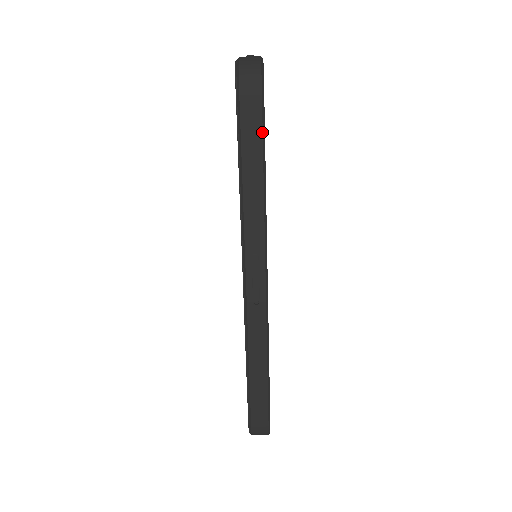
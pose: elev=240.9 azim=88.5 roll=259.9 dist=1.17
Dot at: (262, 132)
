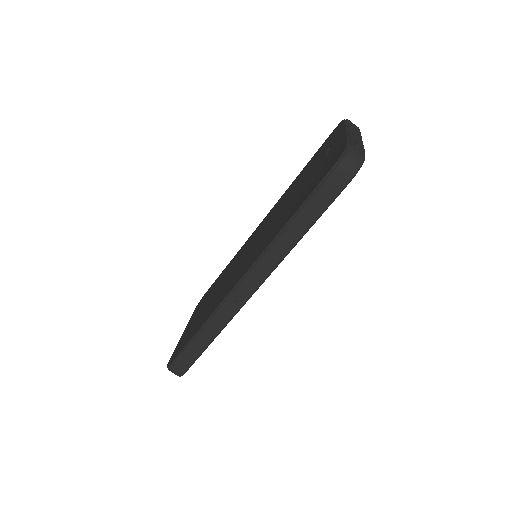
Dot at: (327, 207)
